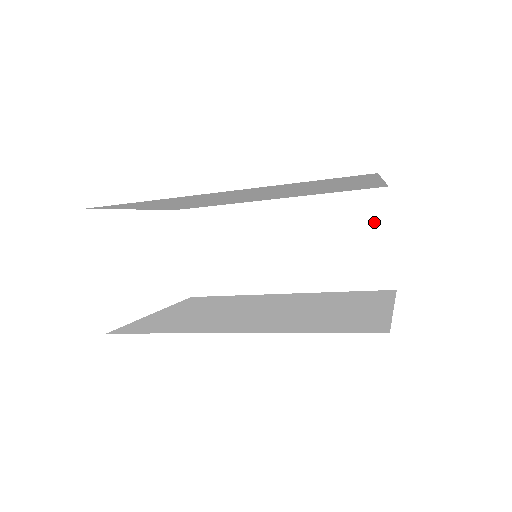
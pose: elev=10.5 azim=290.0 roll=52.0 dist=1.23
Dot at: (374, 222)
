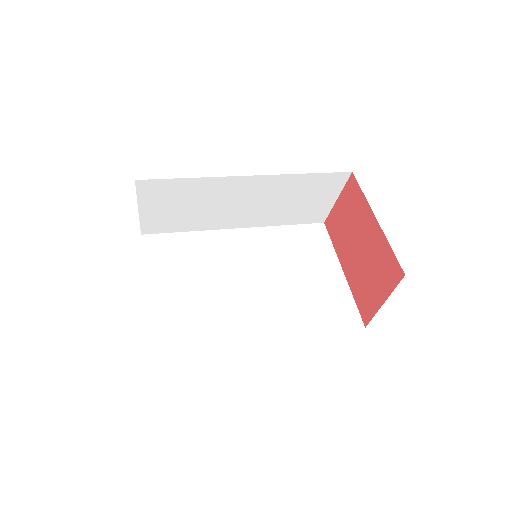
Dot at: (329, 190)
